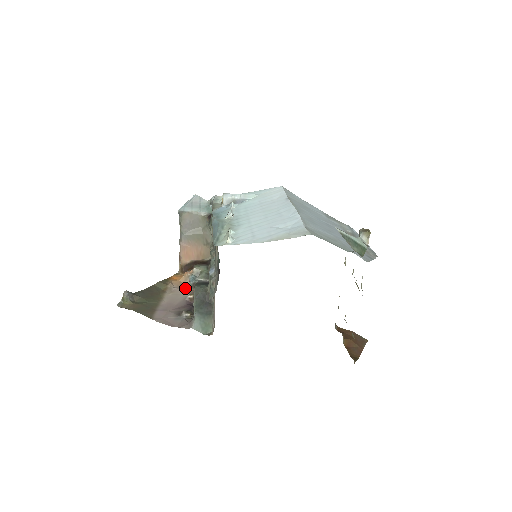
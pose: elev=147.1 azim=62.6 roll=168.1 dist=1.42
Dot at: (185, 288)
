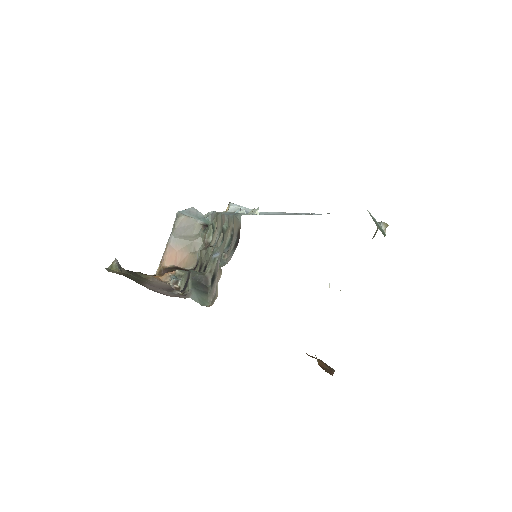
Dot at: (167, 283)
